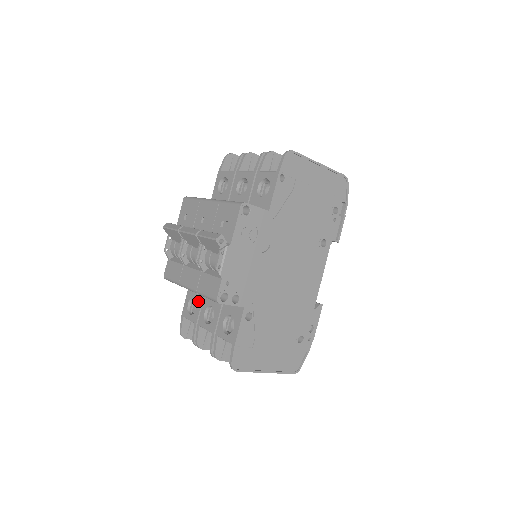
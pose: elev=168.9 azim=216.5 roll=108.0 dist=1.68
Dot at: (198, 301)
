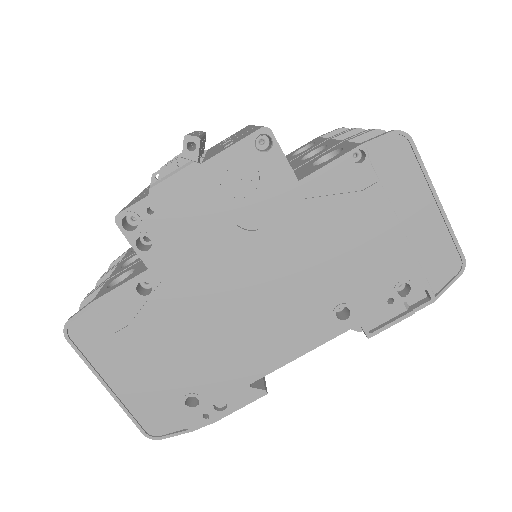
Dot at: occluded
